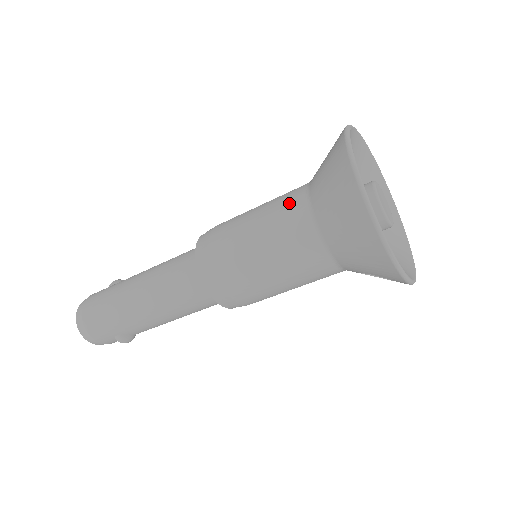
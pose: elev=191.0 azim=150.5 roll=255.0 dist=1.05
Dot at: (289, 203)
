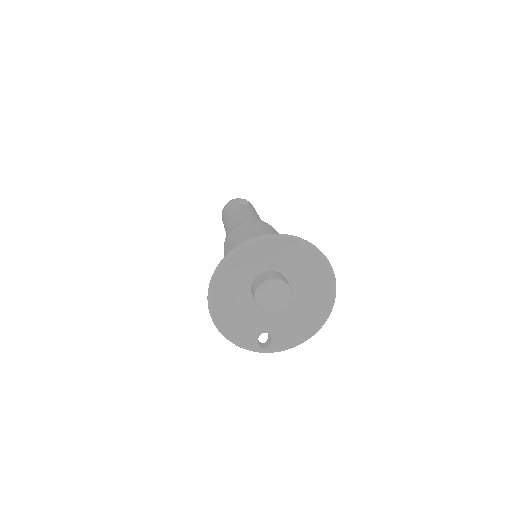
Dot at: occluded
